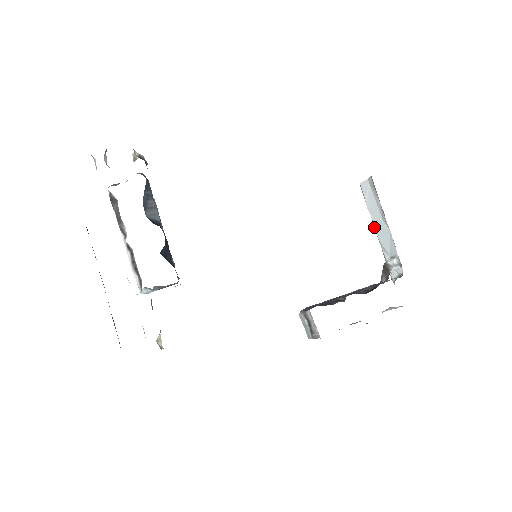
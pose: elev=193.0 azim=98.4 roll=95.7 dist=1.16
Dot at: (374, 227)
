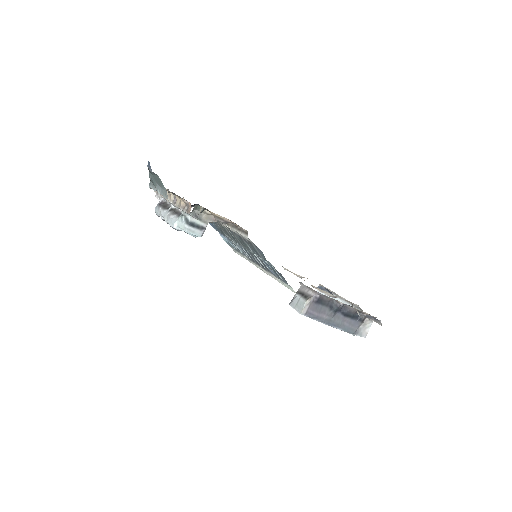
Dot at: occluded
